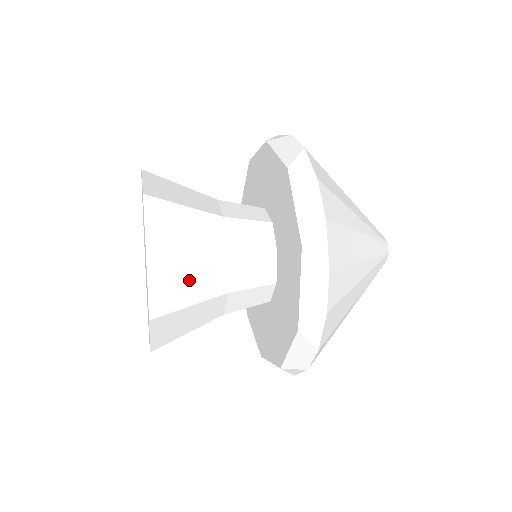
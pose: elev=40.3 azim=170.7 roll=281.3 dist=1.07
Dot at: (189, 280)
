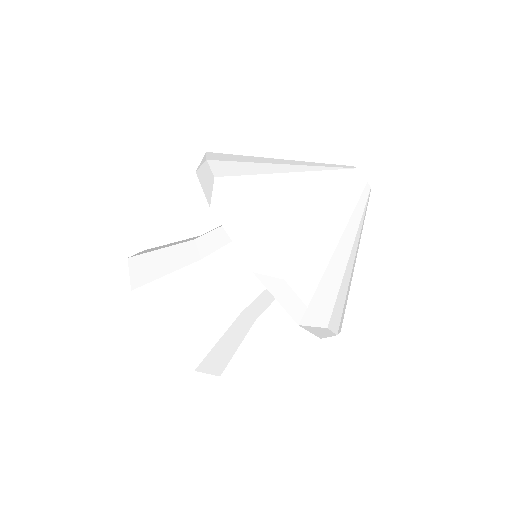
Dot at: (177, 293)
